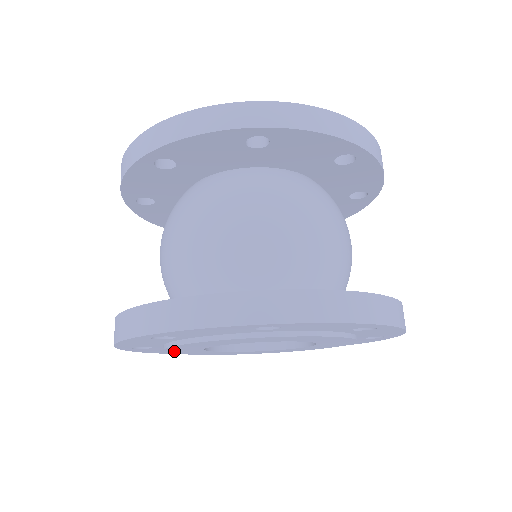
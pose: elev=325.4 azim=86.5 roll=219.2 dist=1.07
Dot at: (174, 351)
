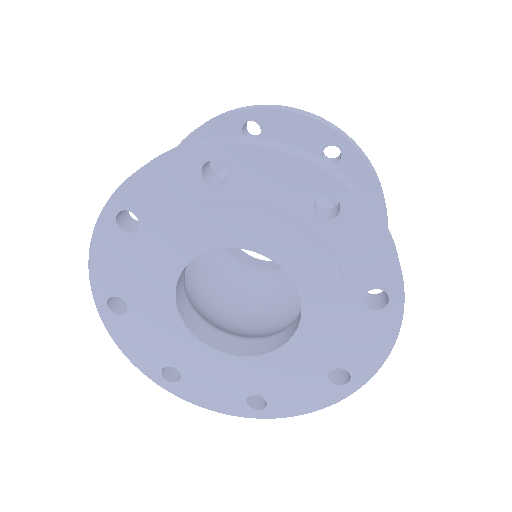
Dot at: (147, 311)
